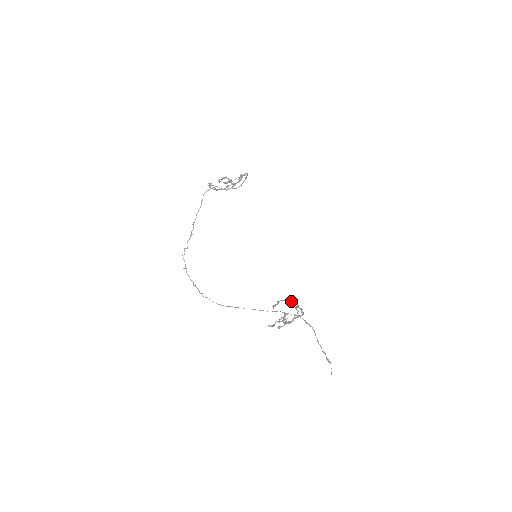
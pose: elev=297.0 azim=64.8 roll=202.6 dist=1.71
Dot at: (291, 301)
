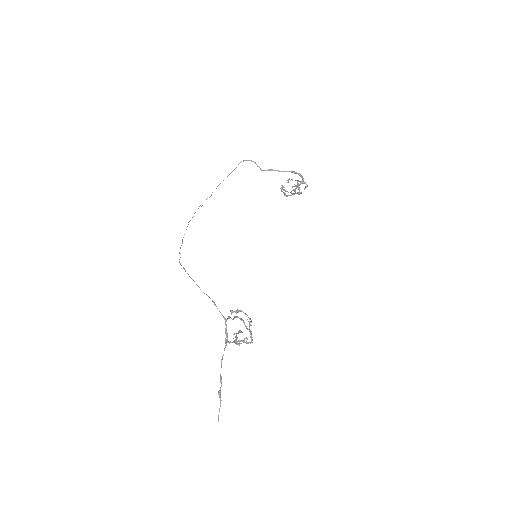
Dot at: (249, 318)
